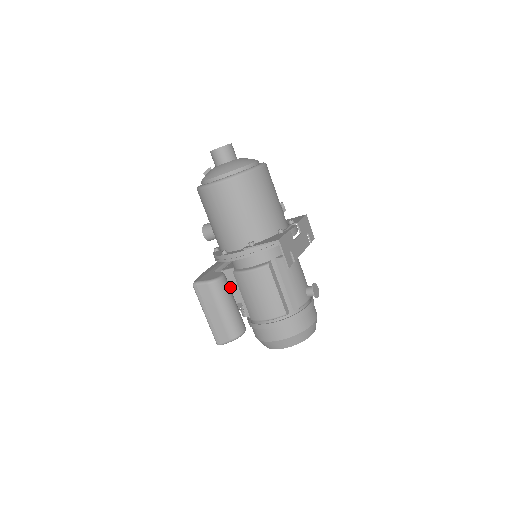
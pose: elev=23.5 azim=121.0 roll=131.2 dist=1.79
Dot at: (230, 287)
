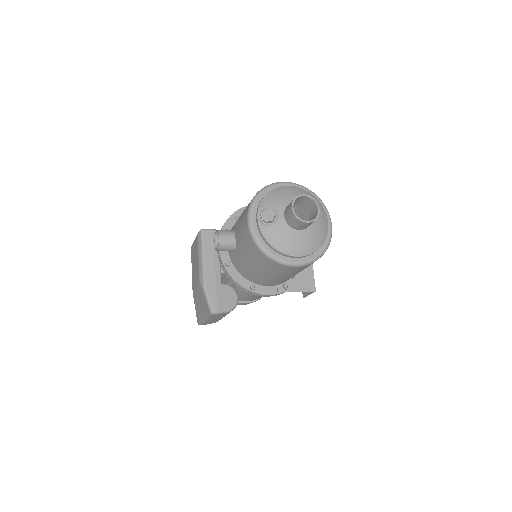
Dot at: occluded
